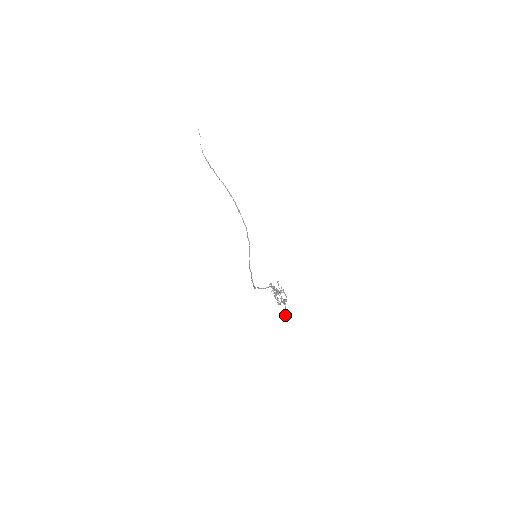
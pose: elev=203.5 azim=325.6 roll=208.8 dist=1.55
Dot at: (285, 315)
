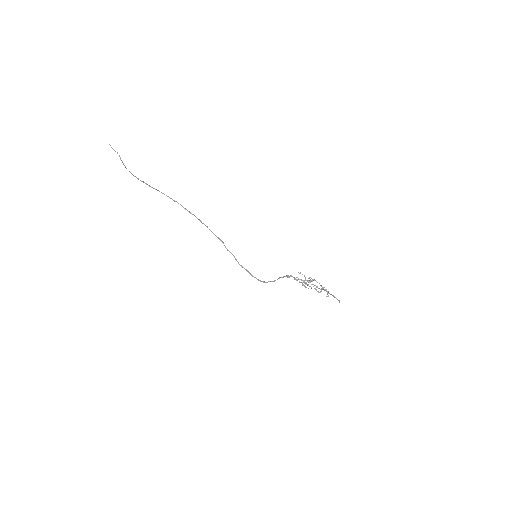
Dot at: (339, 301)
